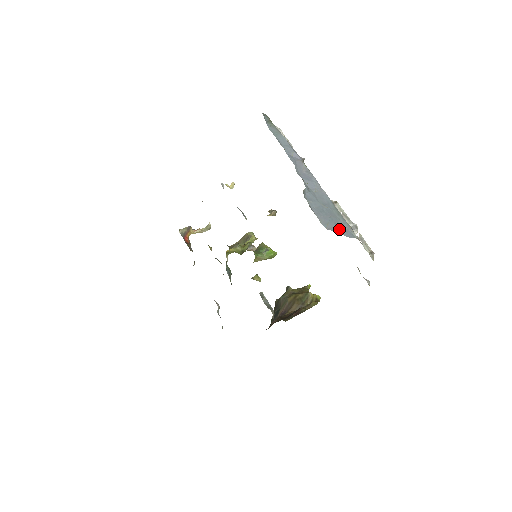
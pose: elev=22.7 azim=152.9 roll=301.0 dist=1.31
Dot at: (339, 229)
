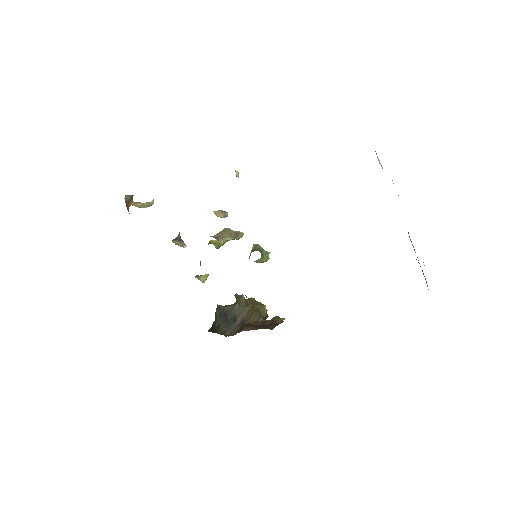
Dot at: occluded
